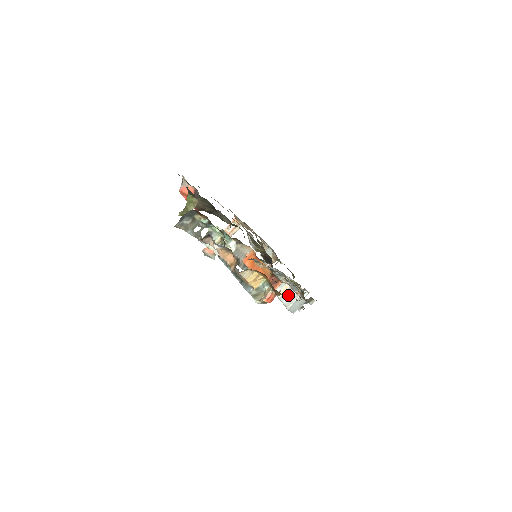
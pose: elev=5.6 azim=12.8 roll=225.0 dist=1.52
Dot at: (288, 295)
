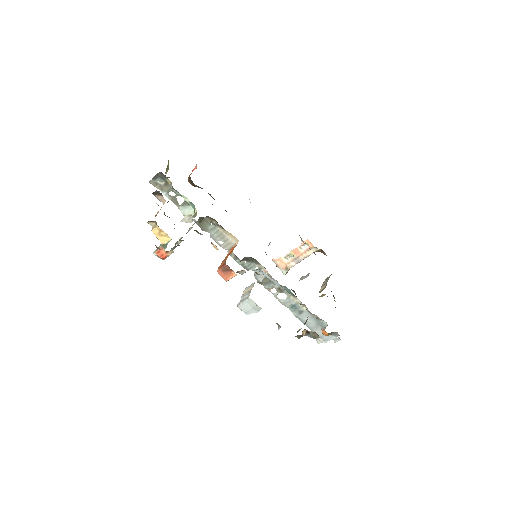
Dot at: (247, 294)
